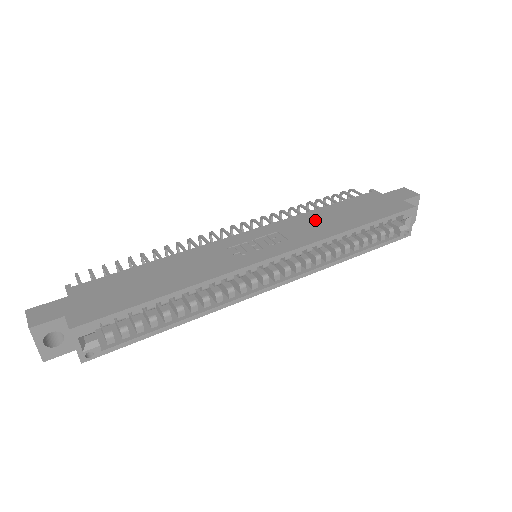
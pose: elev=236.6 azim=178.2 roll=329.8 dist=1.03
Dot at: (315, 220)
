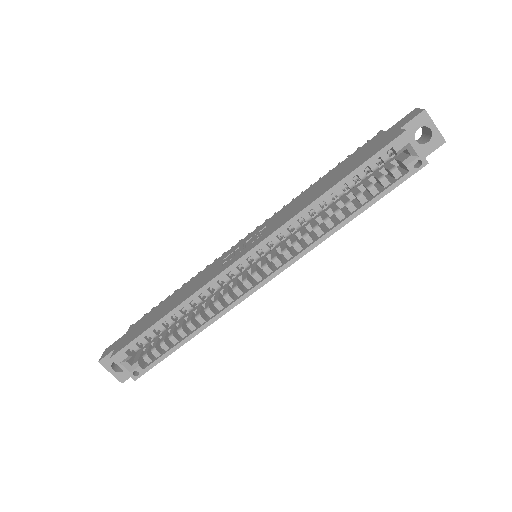
Dot at: (301, 199)
